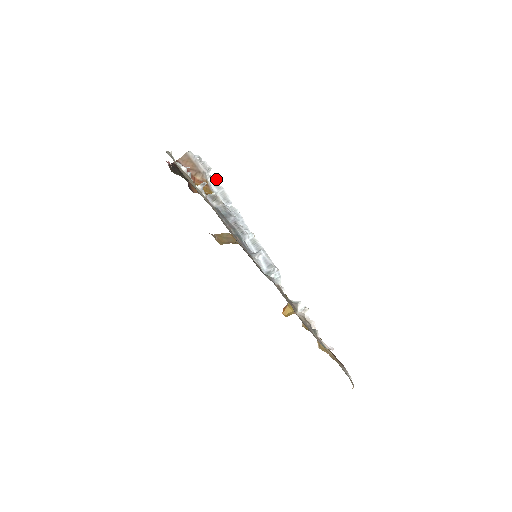
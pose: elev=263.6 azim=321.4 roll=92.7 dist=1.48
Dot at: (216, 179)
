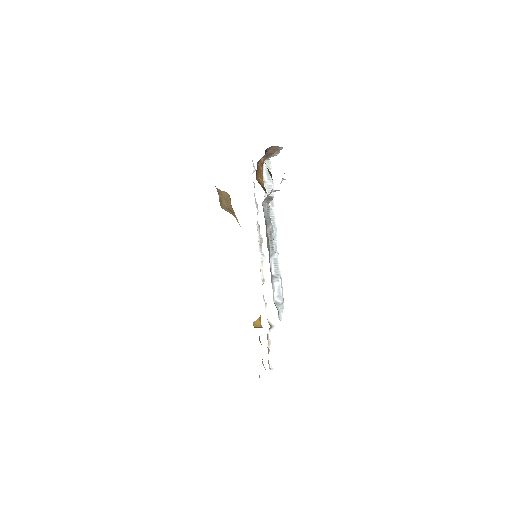
Dot at: occluded
